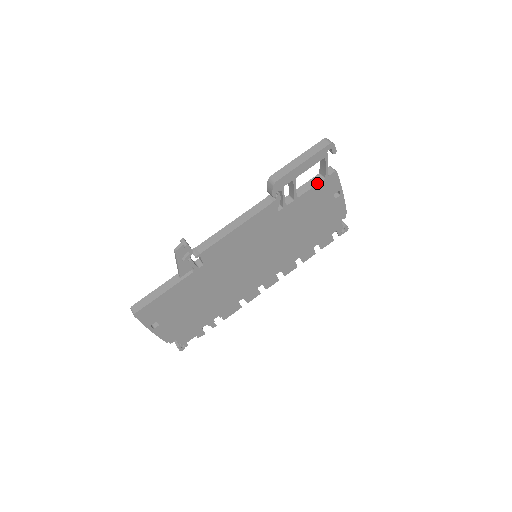
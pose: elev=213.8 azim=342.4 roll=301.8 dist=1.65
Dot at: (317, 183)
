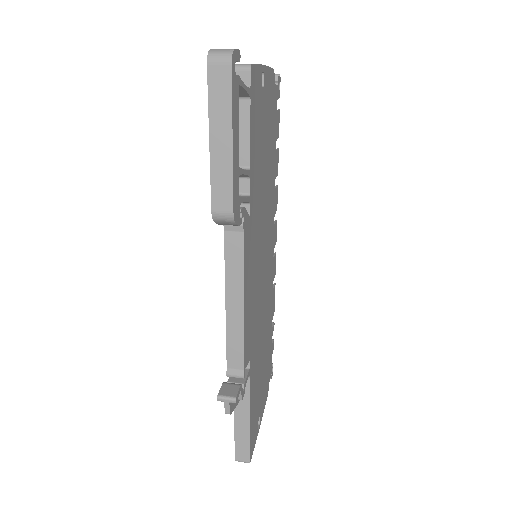
Dot at: (248, 118)
